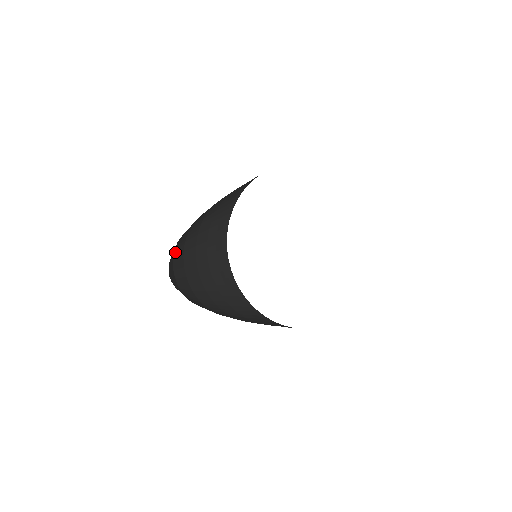
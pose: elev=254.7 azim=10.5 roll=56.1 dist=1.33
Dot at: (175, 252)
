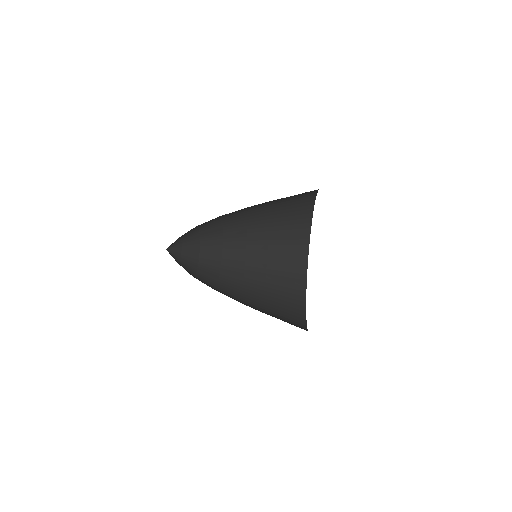
Dot at: (203, 259)
